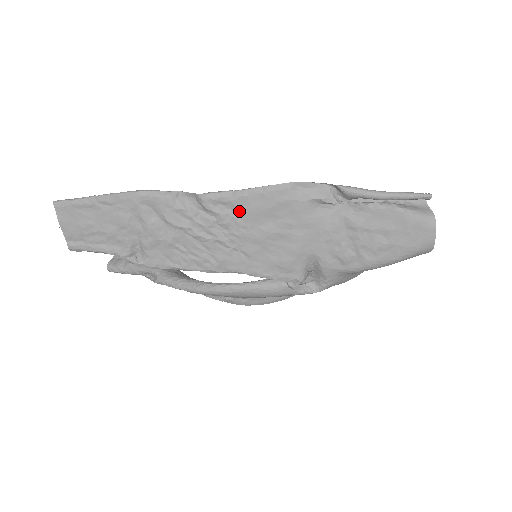
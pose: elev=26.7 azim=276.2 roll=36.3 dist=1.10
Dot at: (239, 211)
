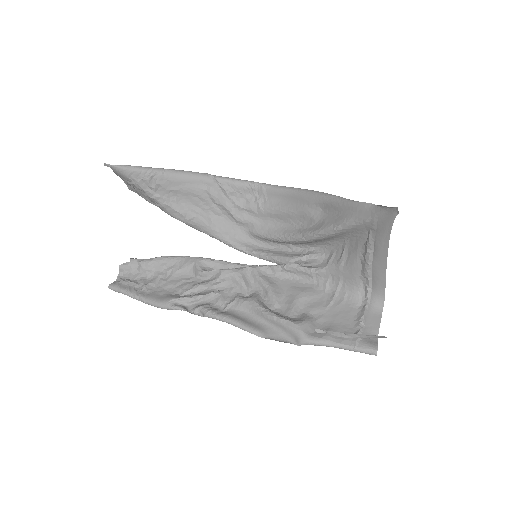
Dot at: (234, 311)
